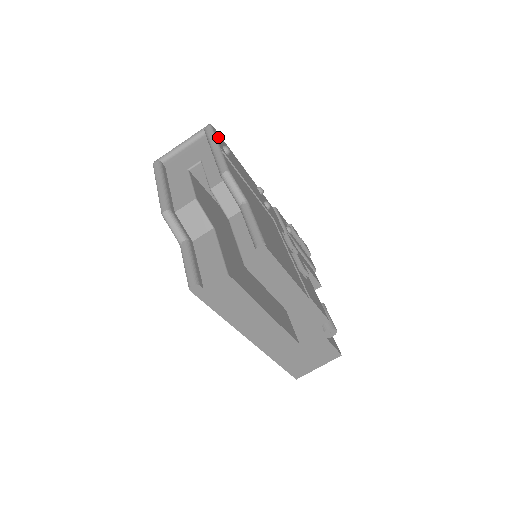
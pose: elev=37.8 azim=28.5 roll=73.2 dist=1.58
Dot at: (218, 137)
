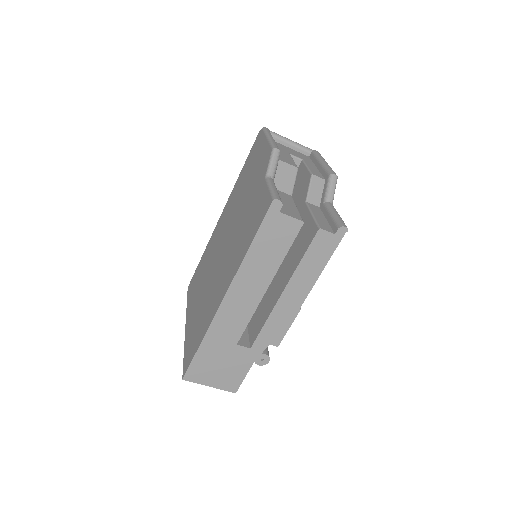
Dot at: occluded
